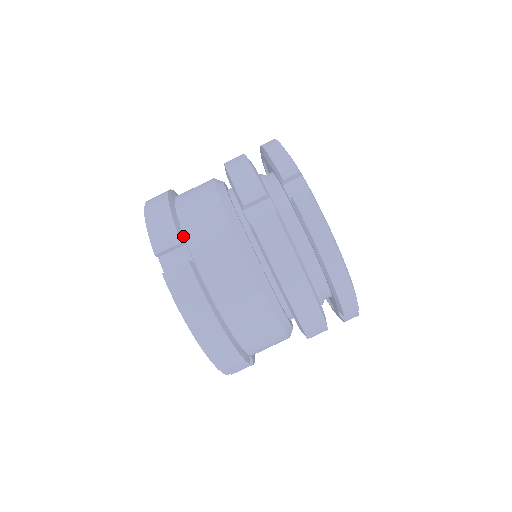
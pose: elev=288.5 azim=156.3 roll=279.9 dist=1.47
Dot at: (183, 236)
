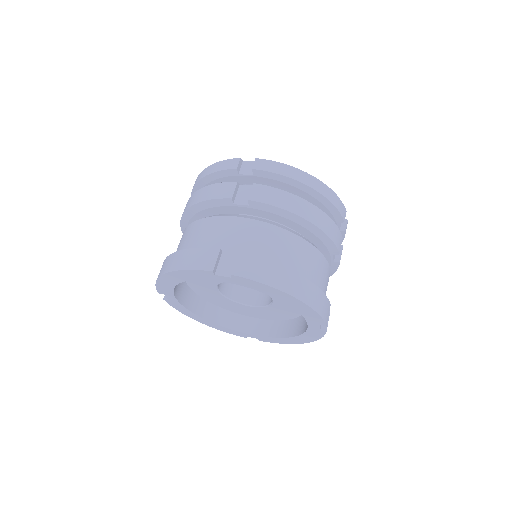
Dot at: occluded
